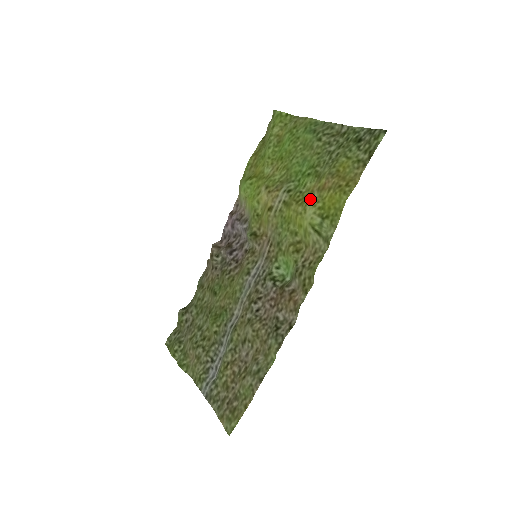
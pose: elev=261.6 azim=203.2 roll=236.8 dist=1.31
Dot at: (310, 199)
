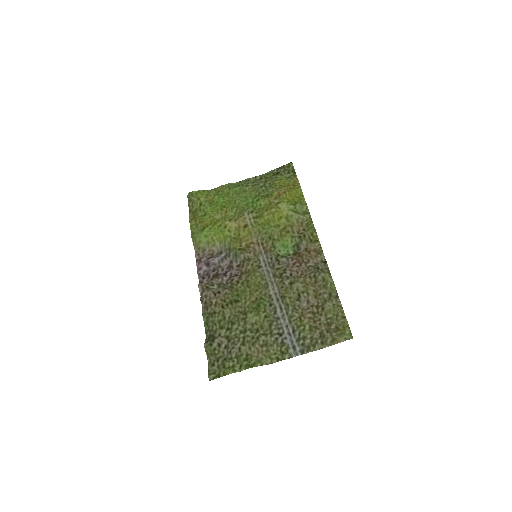
Dot at: (275, 204)
